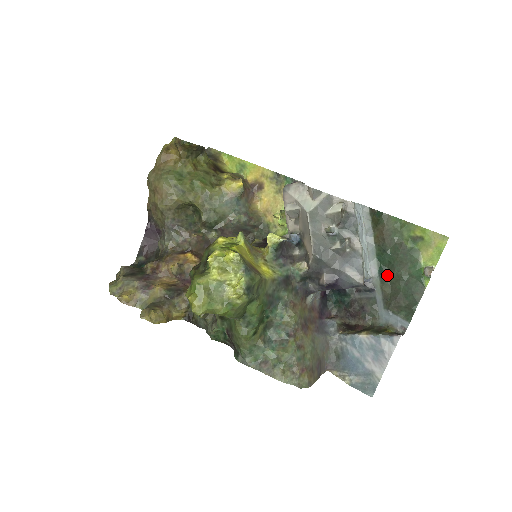
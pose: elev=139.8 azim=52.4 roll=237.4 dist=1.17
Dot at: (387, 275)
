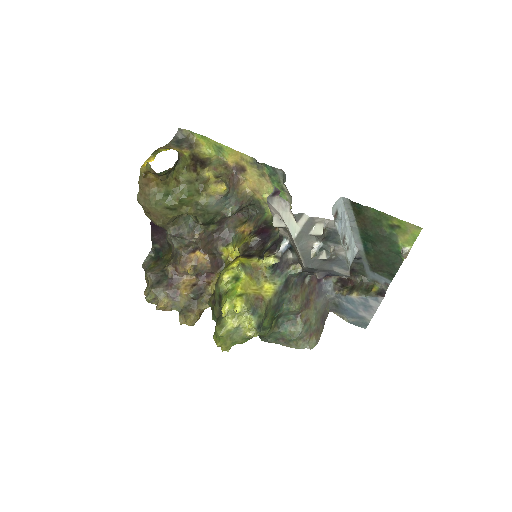
Dot at: (371, 249)
